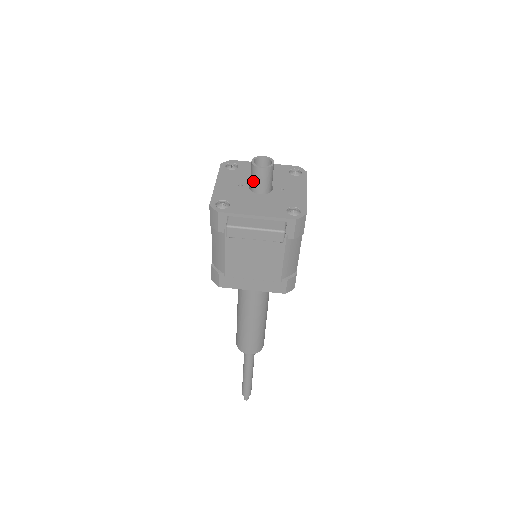
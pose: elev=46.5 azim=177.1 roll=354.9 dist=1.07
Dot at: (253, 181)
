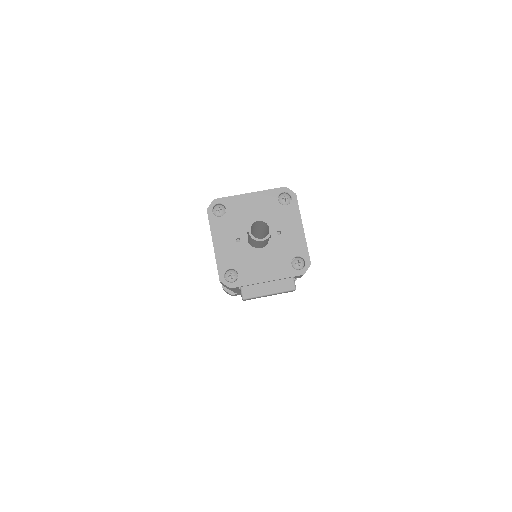
Dot at: (253, 243)
